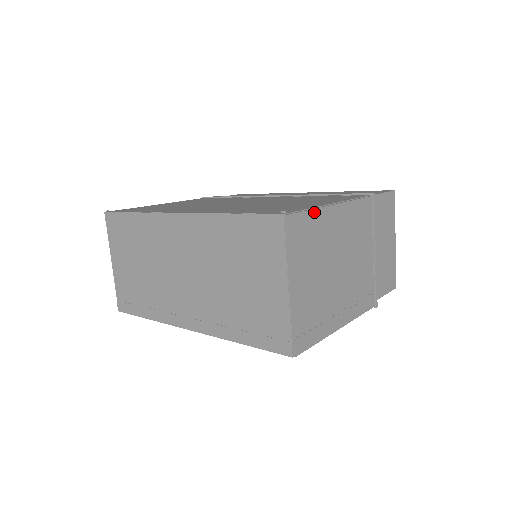
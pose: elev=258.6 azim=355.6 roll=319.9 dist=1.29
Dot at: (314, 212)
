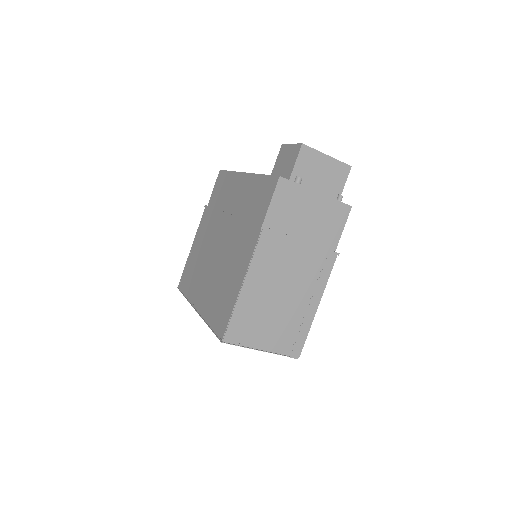
Dot at: (235, 311)
